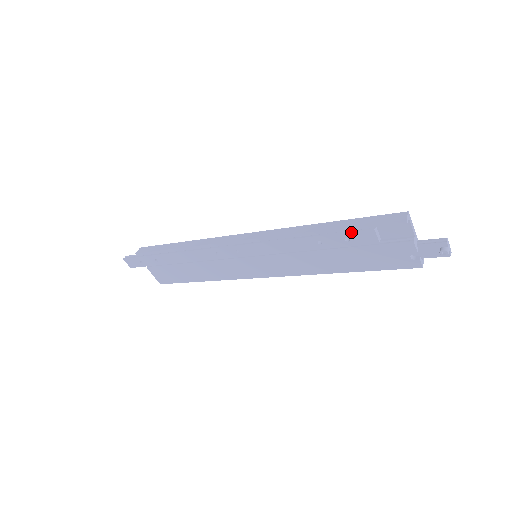
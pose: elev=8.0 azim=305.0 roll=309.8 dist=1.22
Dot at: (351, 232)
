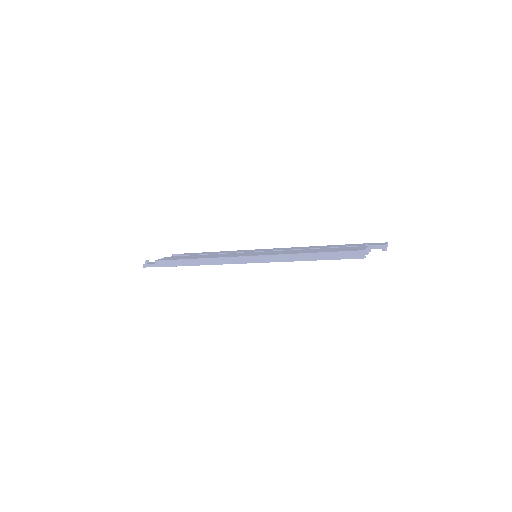
Dot at: occluded
